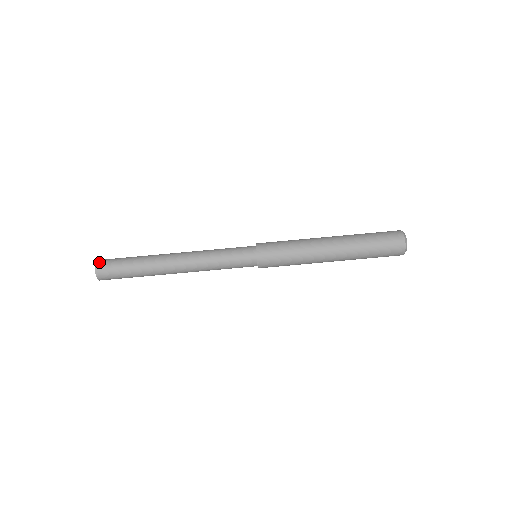
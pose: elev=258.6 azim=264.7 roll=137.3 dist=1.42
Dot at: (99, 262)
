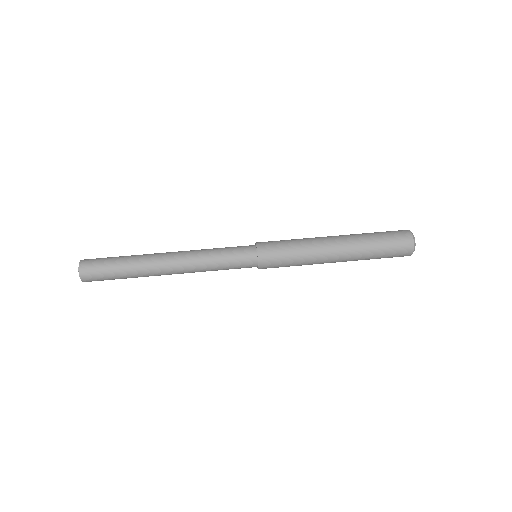
Dot at: (84, 260)
